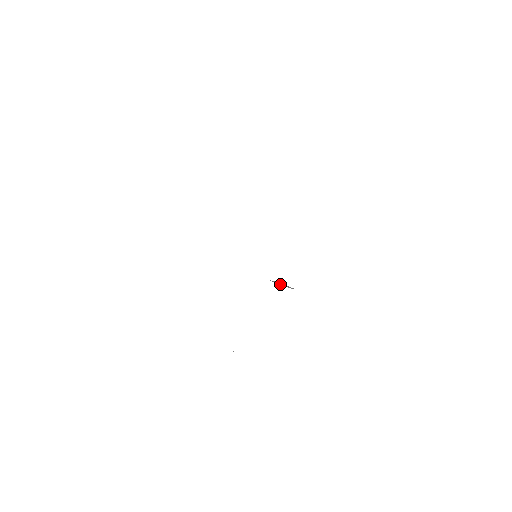
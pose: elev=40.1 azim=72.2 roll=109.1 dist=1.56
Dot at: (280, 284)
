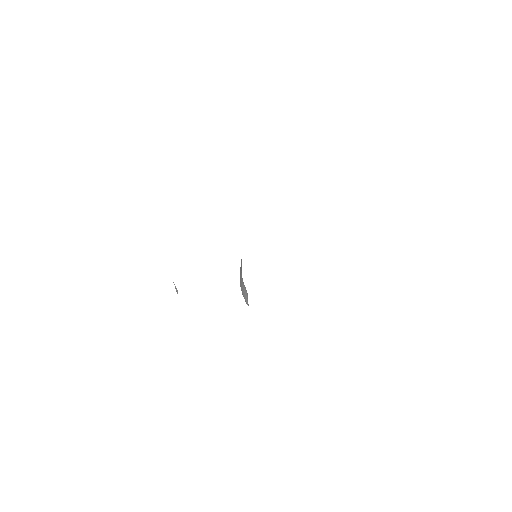
Dot at: (244, 292)
